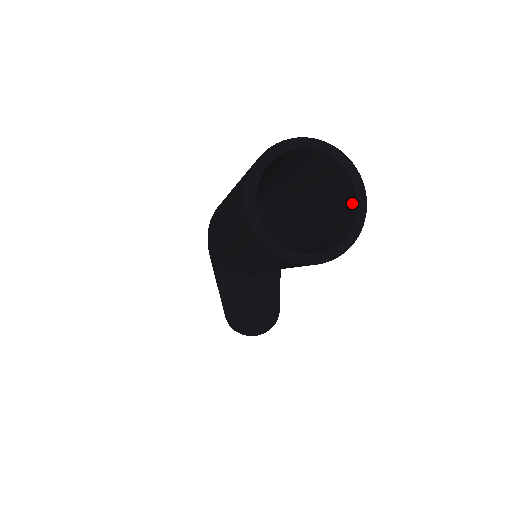
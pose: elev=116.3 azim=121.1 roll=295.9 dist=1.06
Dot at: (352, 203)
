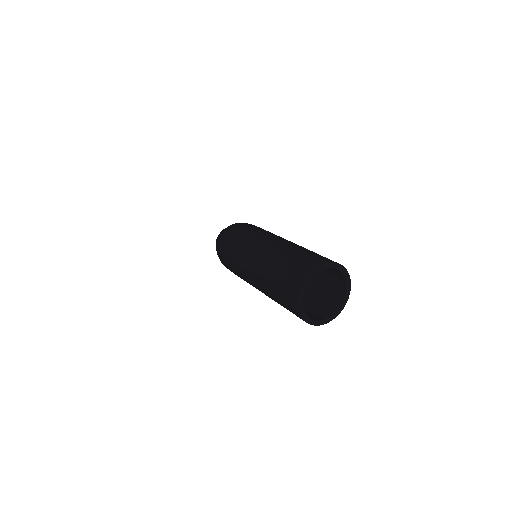
Dot at: (342, 277)
